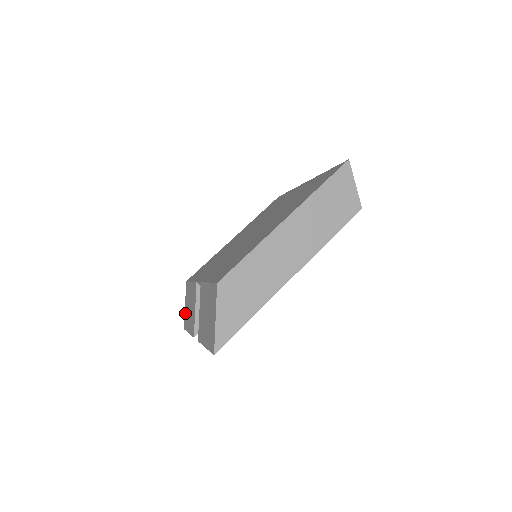
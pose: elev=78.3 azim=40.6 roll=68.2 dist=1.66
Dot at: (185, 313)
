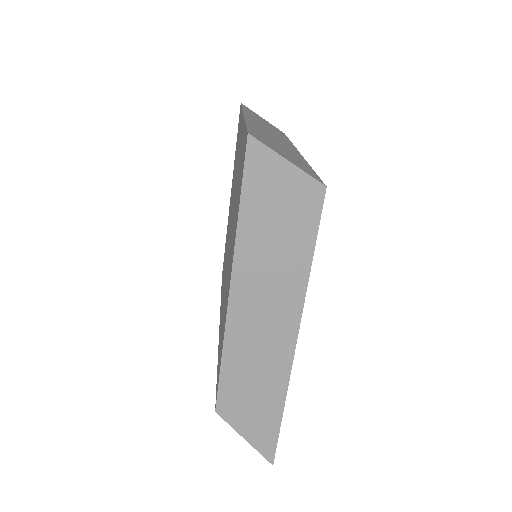
Dot at: occluded
